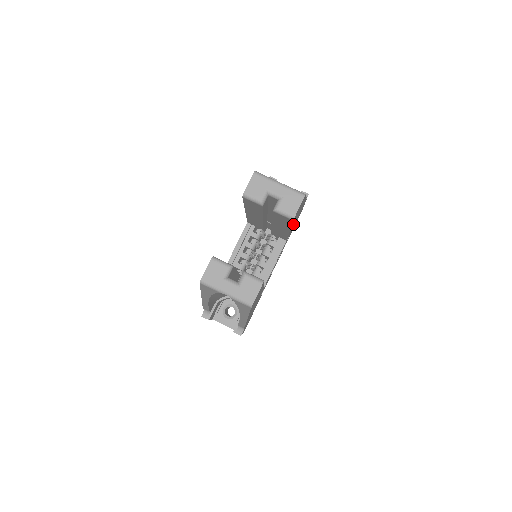
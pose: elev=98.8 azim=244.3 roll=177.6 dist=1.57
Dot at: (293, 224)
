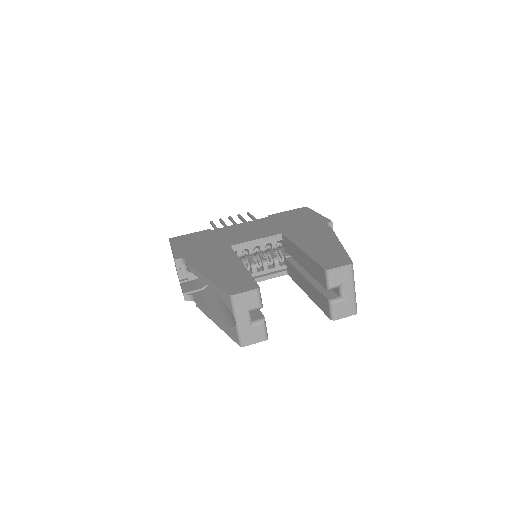
Dot at: occluded
